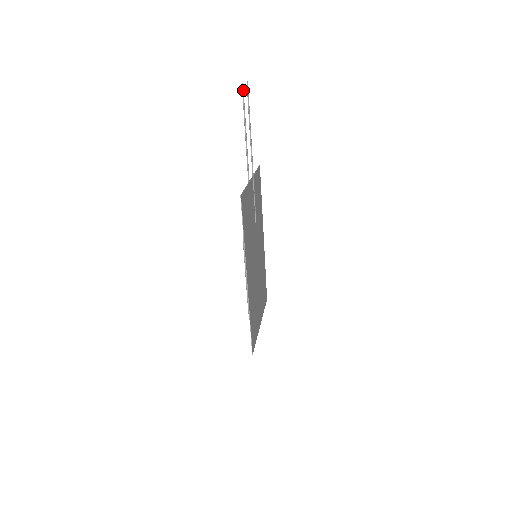
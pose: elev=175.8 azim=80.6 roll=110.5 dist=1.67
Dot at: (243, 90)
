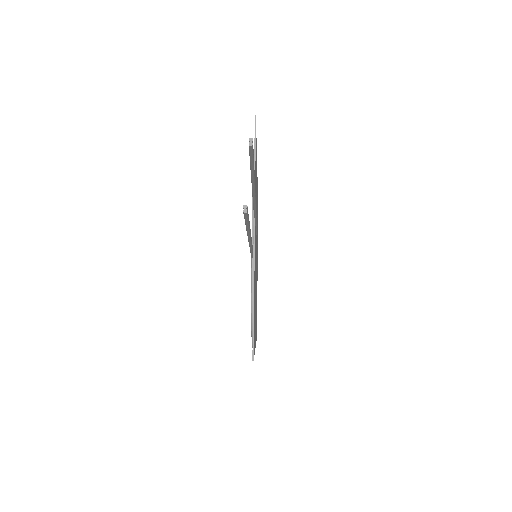
Dot at: (246, 213)
